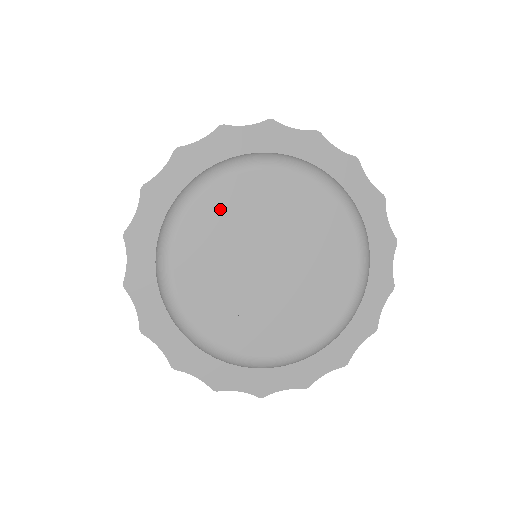
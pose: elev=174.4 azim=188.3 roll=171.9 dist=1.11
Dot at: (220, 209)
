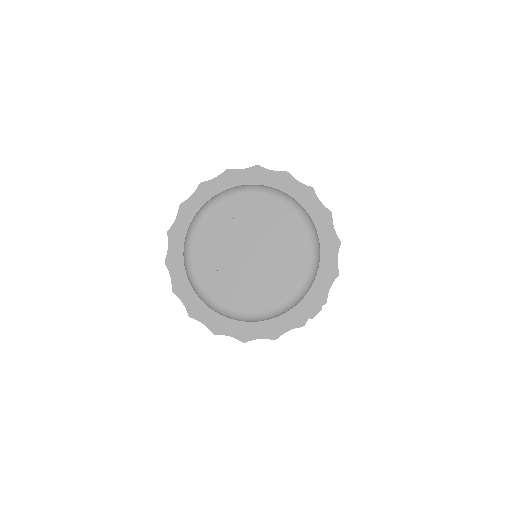
Dot at: (205, 243)
